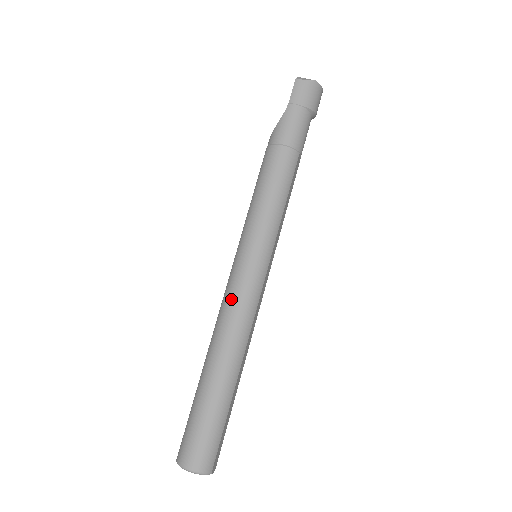
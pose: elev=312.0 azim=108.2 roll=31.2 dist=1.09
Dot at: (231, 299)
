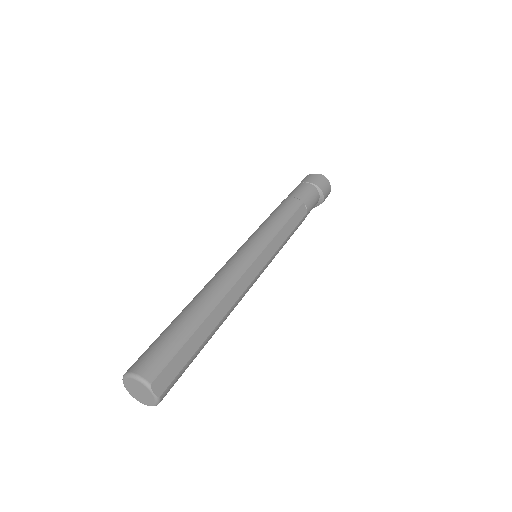
Dot at: (222, 267)
